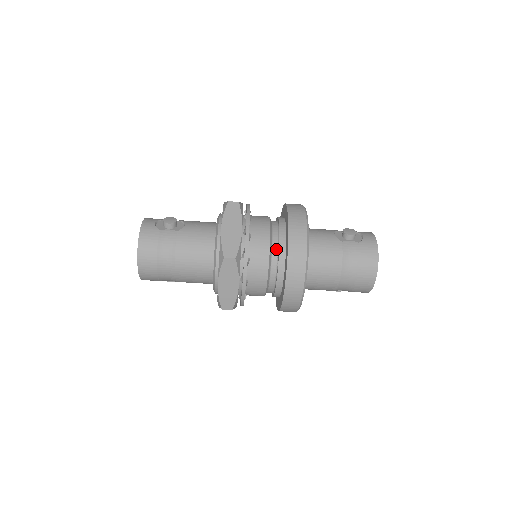
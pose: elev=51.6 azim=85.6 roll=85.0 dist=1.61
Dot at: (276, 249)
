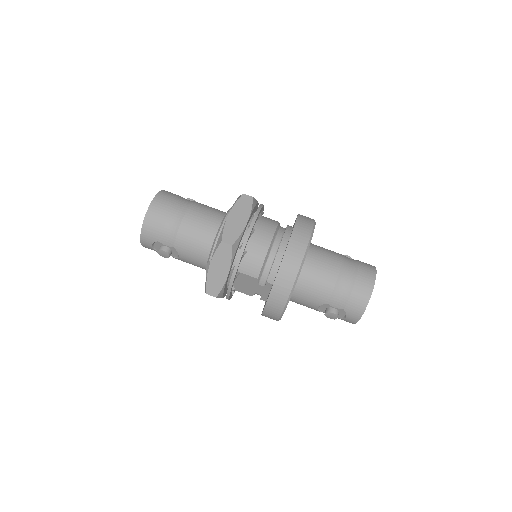
Dot at: (283, 228)
